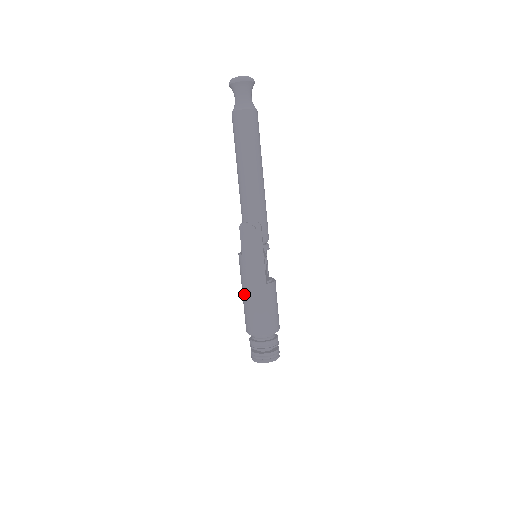
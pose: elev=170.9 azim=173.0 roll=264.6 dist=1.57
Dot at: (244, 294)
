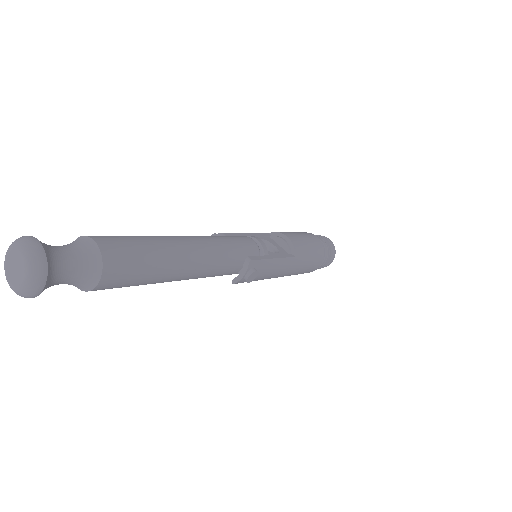
Dot at: occluded
